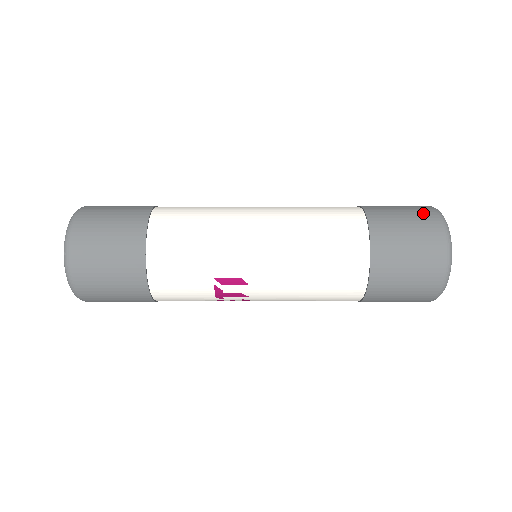
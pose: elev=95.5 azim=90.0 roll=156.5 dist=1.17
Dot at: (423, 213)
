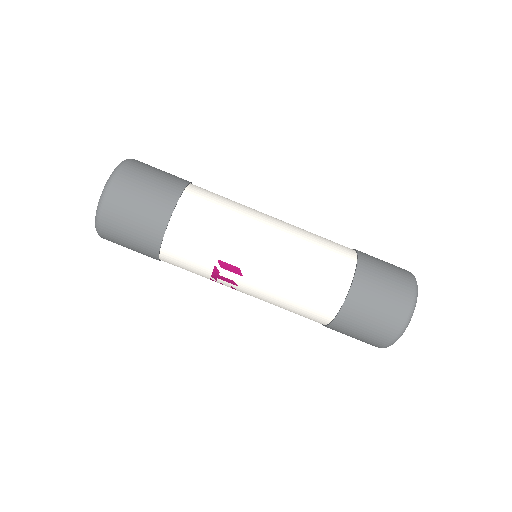
Dot at: (402, 275)
